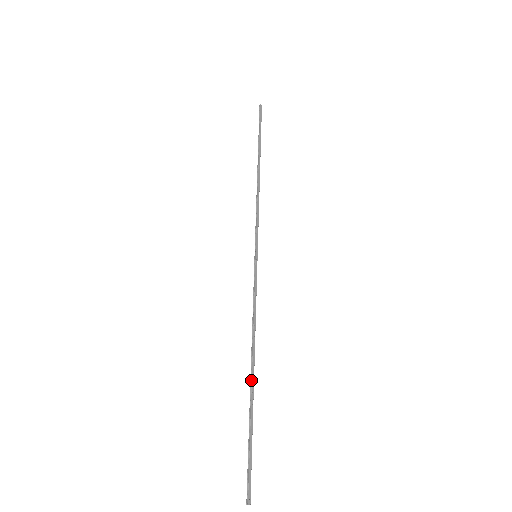
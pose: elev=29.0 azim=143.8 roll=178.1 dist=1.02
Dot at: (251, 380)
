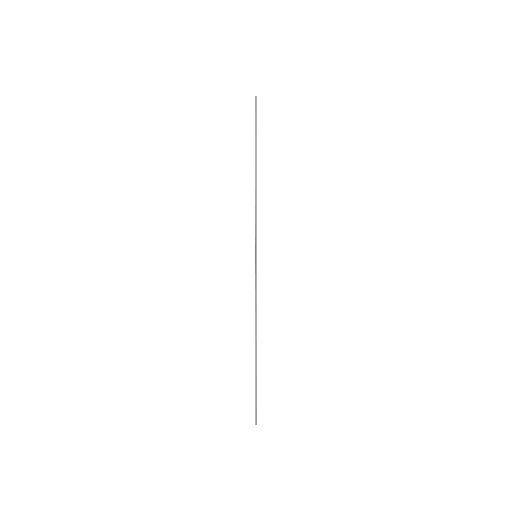
Dot at: occluded
